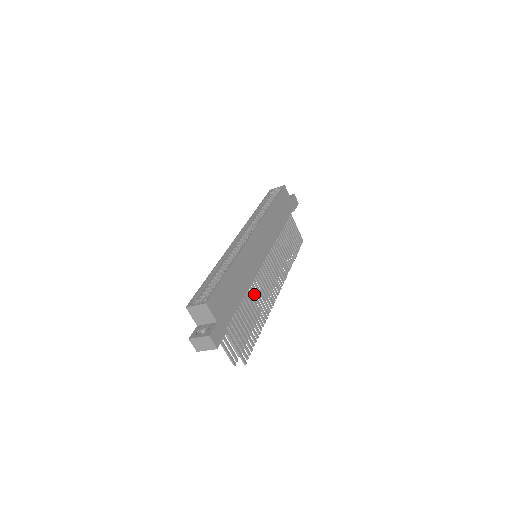
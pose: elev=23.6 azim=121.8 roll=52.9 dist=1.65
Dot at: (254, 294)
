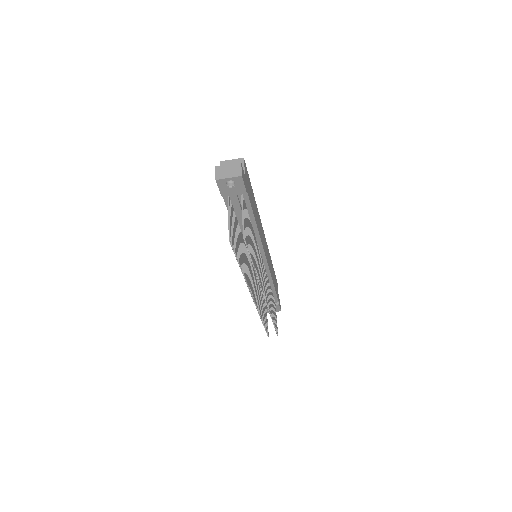
Dot at: (256, 247)
